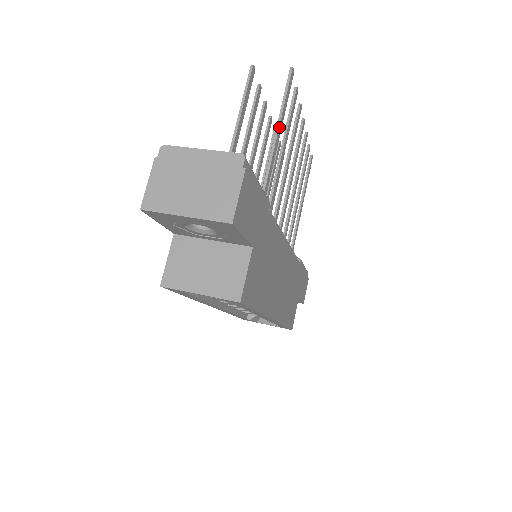
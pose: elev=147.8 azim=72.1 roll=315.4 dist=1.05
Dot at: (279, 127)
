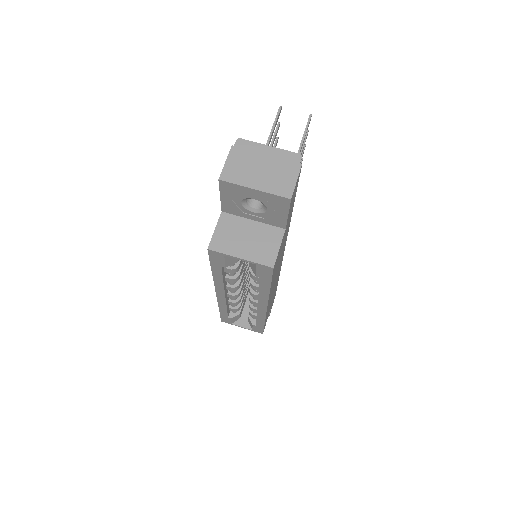
Dot at: (299, 153)
